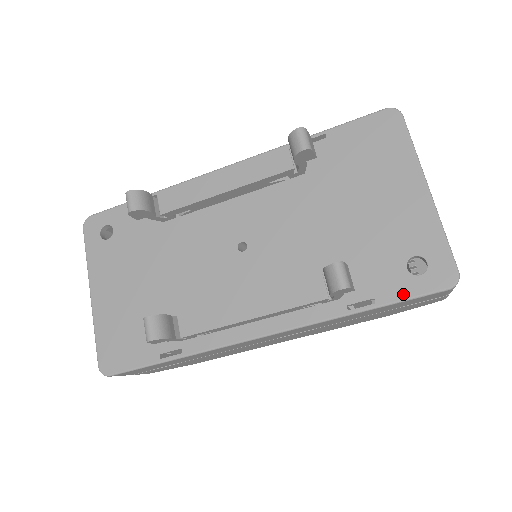
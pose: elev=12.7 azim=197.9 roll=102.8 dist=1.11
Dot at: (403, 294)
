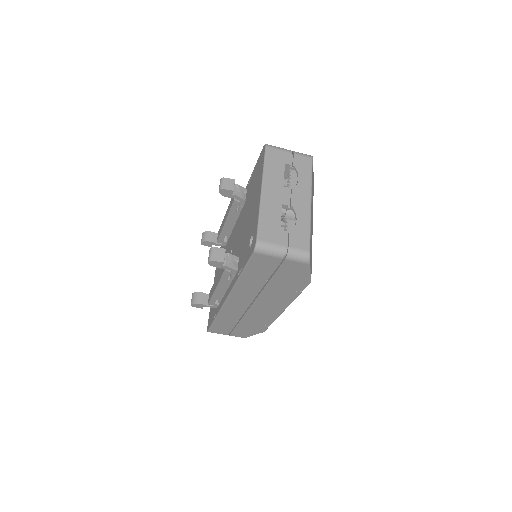
Dot at: (246, 261)
